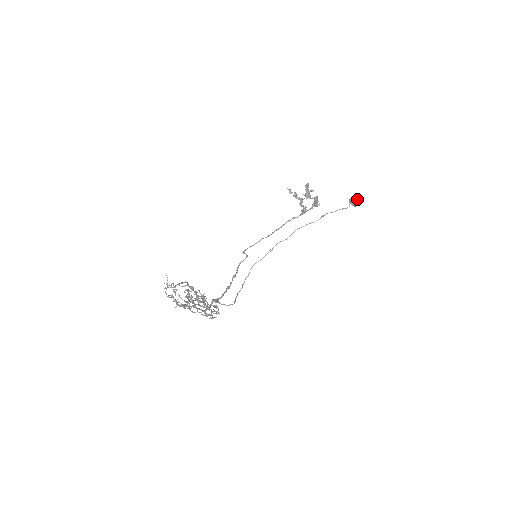
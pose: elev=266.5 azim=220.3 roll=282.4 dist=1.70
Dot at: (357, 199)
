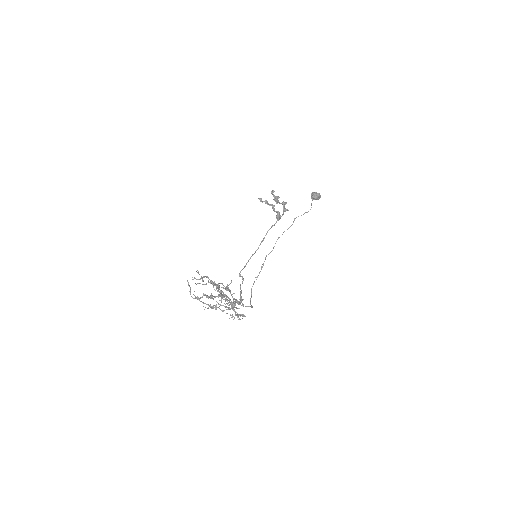
Dot at: (316, 194)
